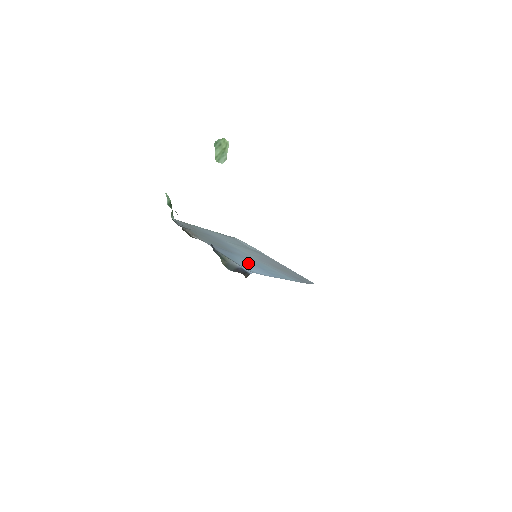
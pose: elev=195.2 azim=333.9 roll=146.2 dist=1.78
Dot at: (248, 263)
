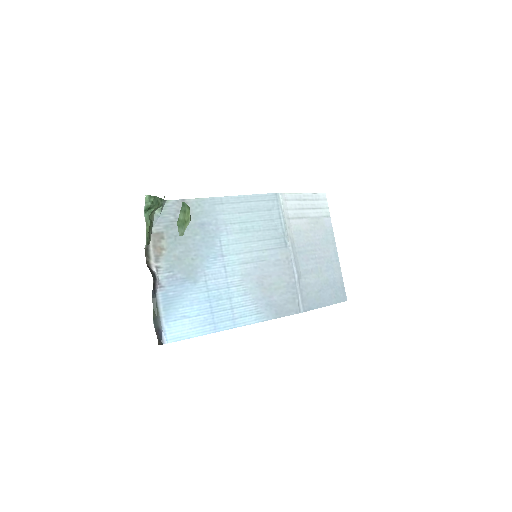
Dot at: (194, 307)
